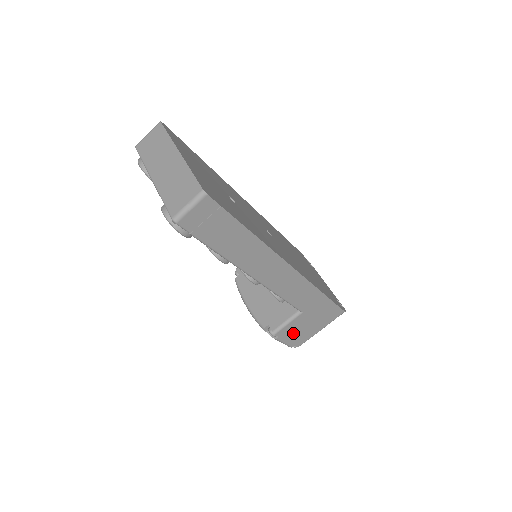
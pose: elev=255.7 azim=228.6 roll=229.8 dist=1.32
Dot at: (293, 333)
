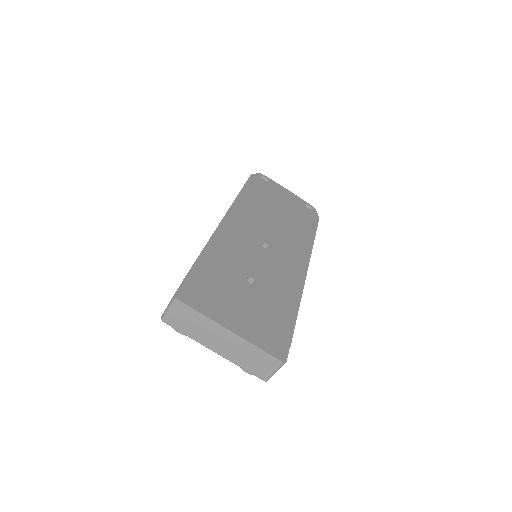
Dot at: occluded
